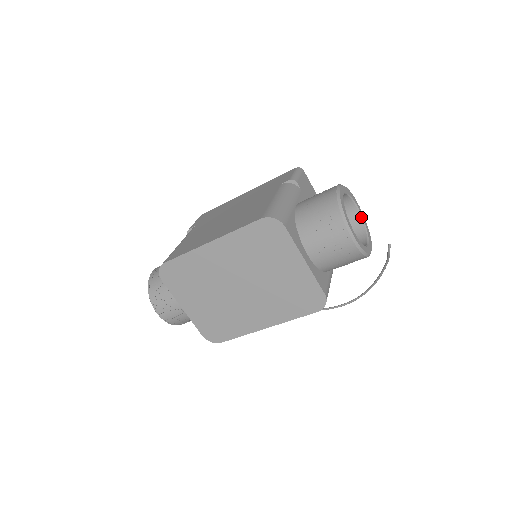
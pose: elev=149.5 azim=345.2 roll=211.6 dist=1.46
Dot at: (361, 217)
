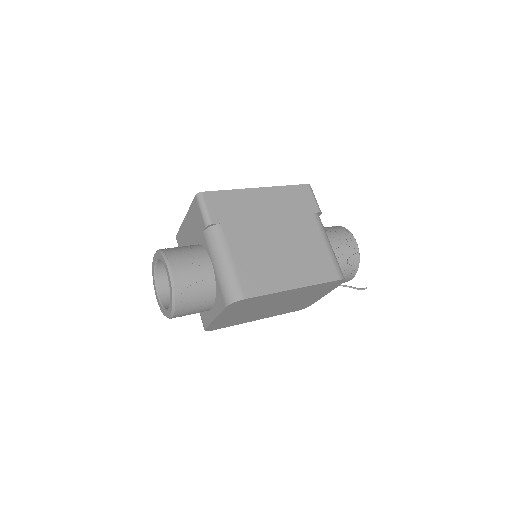
Dot at: occluded
